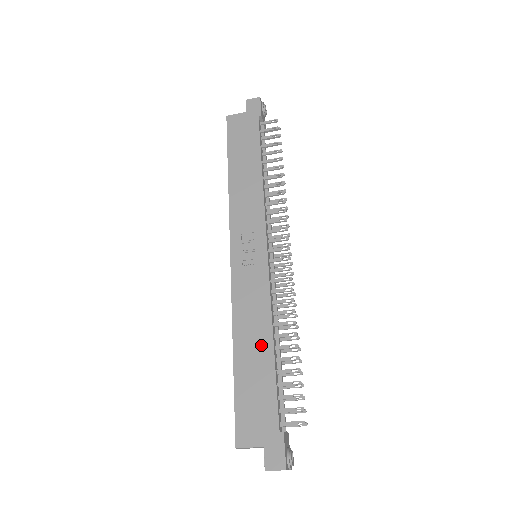
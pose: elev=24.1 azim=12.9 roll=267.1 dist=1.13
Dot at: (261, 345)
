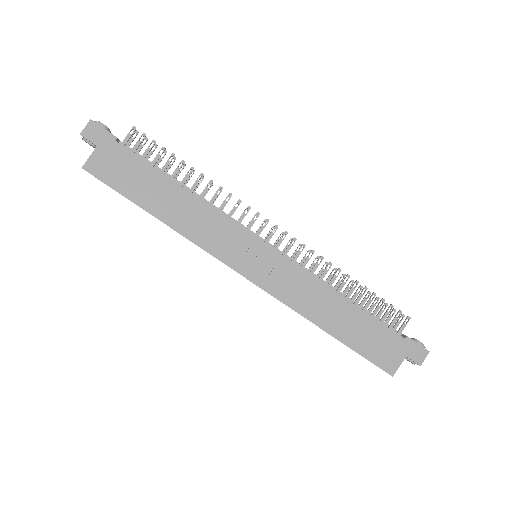
Dot at: (339, 308)
